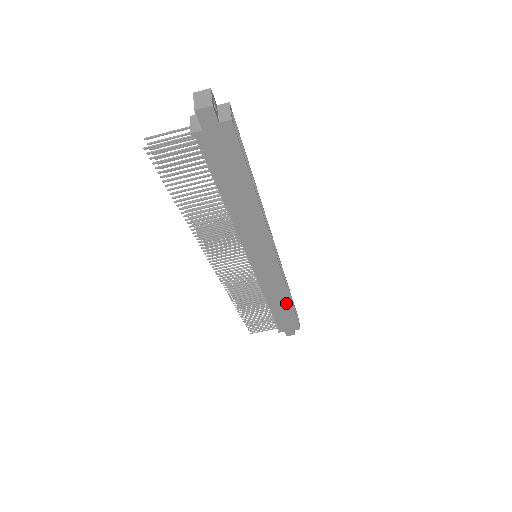
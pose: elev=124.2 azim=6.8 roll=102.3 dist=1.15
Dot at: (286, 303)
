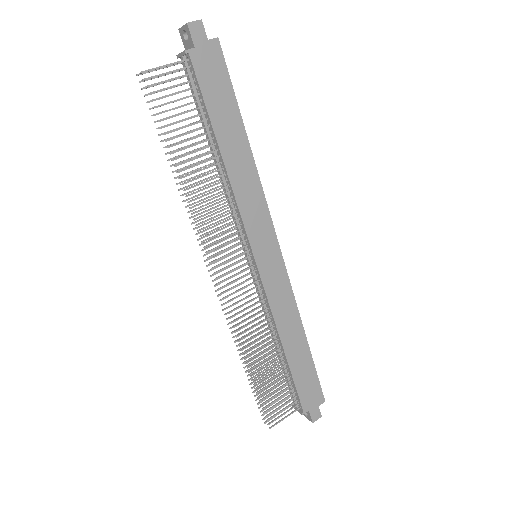
Dot at: (301, 341)
